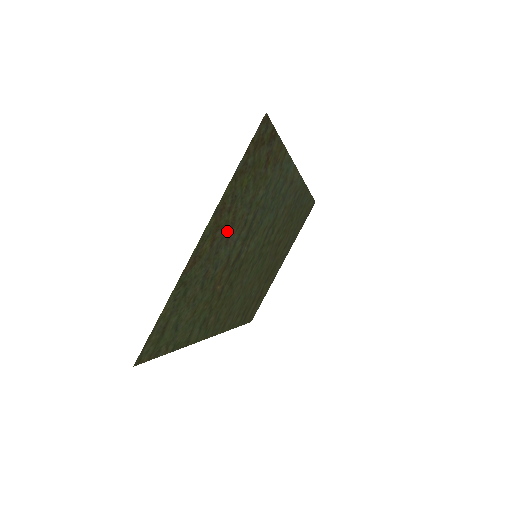
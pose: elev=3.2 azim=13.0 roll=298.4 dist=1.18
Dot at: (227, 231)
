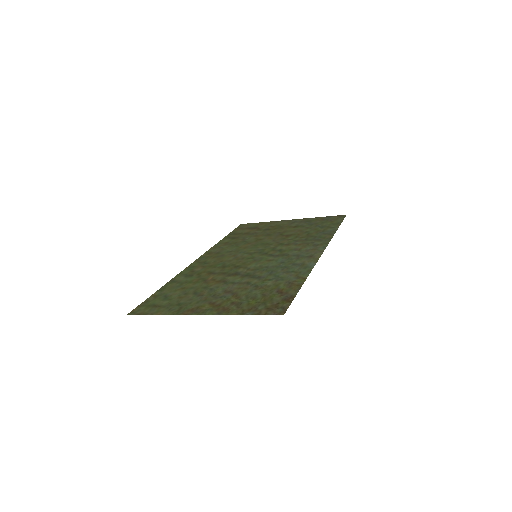
Dot at: (228, 295)
